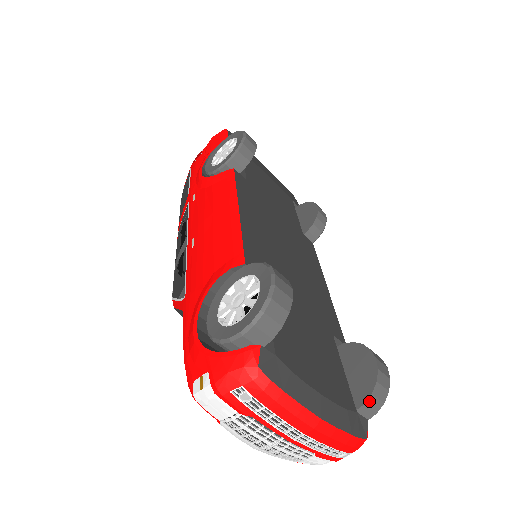
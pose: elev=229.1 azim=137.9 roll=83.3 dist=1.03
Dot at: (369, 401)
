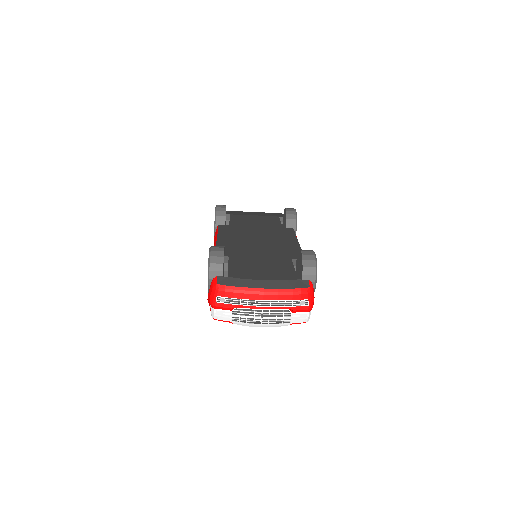
Dot at: (304, 271)
